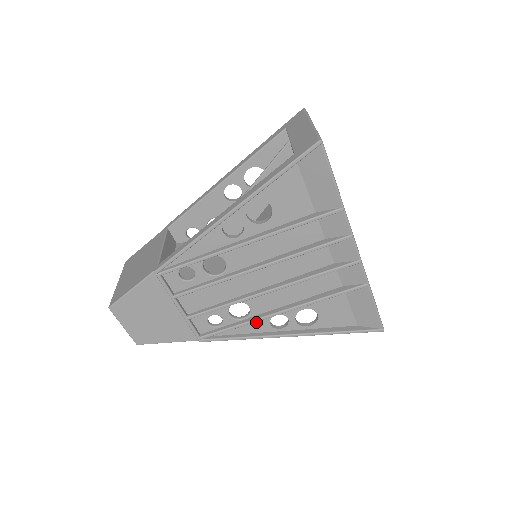
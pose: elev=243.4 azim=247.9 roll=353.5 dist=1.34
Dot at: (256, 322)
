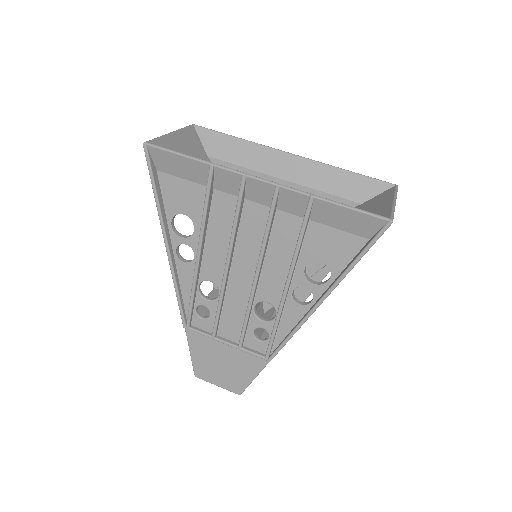
Dot at: (287, 311)
